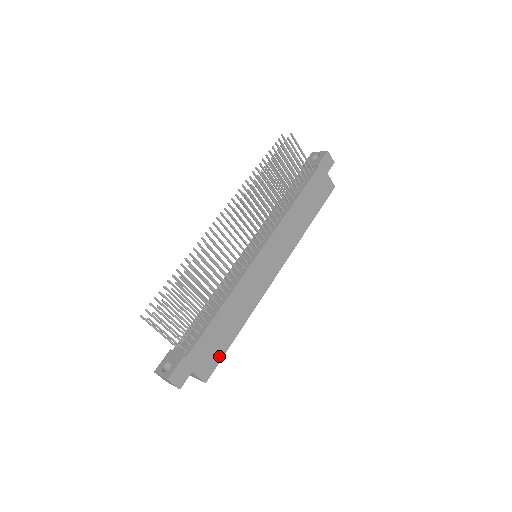
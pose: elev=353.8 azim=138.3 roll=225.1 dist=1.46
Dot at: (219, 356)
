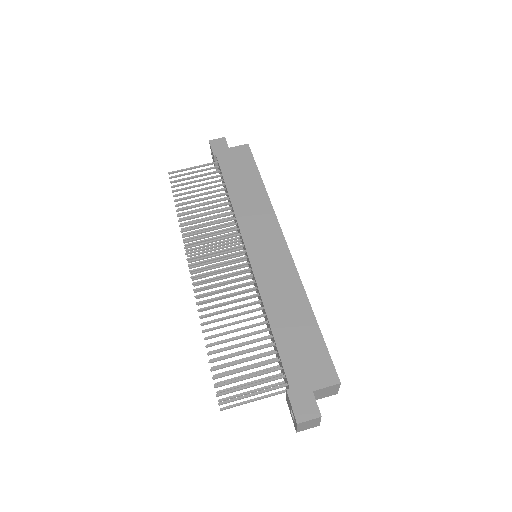
Dot at: (321, 350)
